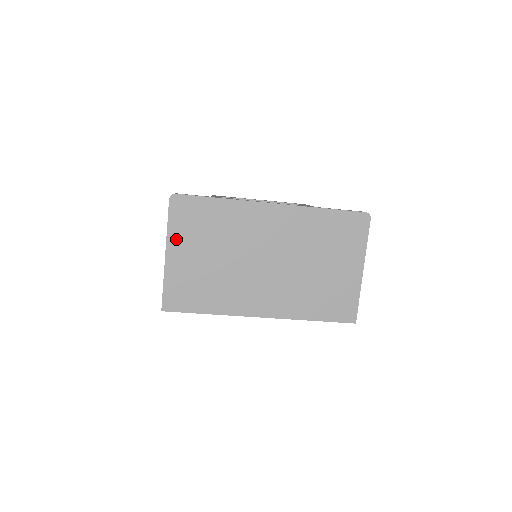
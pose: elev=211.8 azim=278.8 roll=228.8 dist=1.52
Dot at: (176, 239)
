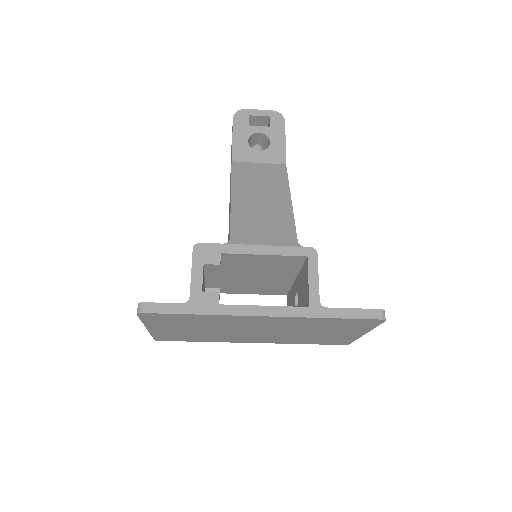
Dot at: (155, 325)
